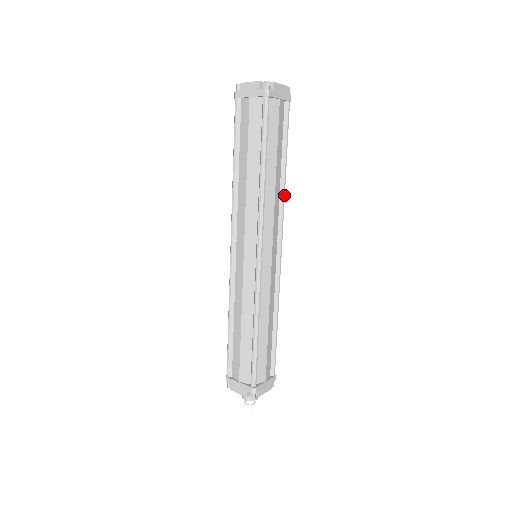
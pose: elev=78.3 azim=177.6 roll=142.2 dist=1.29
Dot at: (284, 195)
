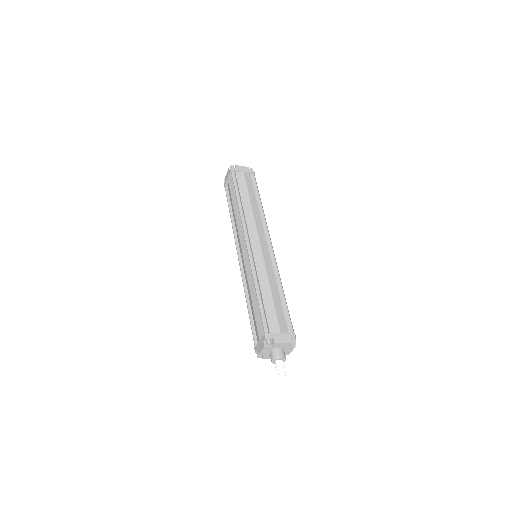
Dot at: (264, 215)
